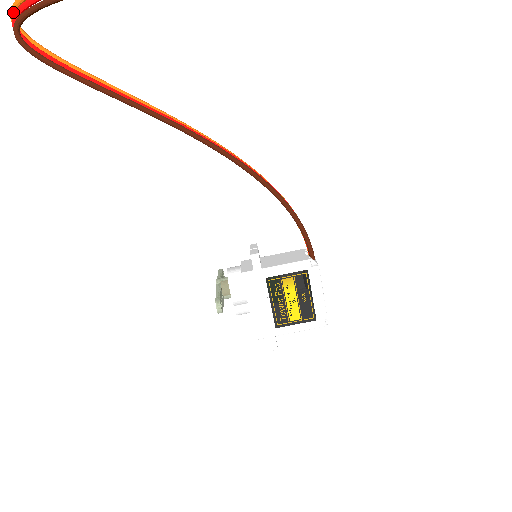
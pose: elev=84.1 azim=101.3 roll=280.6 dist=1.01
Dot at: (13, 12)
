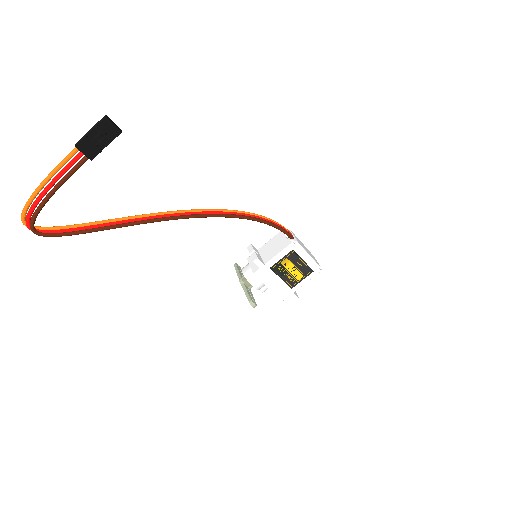
Dot at: (24, 222)
